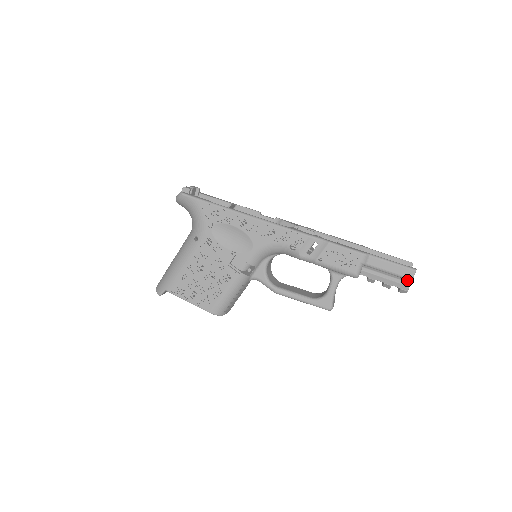
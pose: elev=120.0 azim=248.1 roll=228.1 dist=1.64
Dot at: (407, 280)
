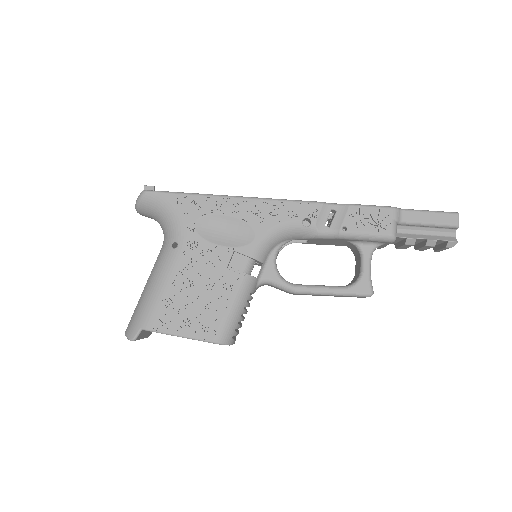
Dot at: (451, 230)
